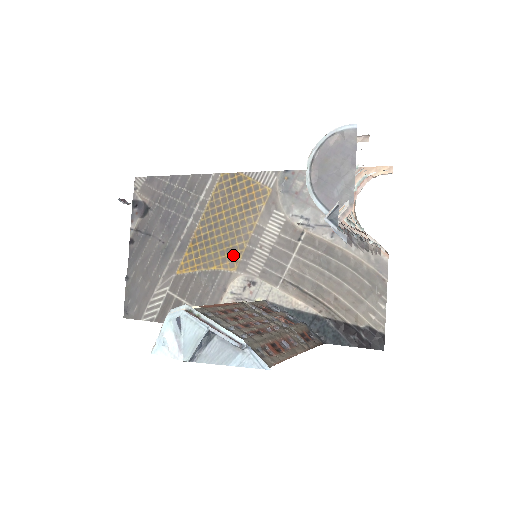
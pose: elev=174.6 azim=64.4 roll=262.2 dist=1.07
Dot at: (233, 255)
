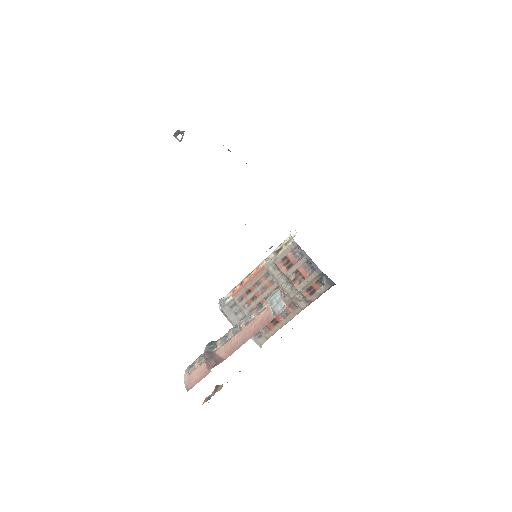
Dot at: occluded
